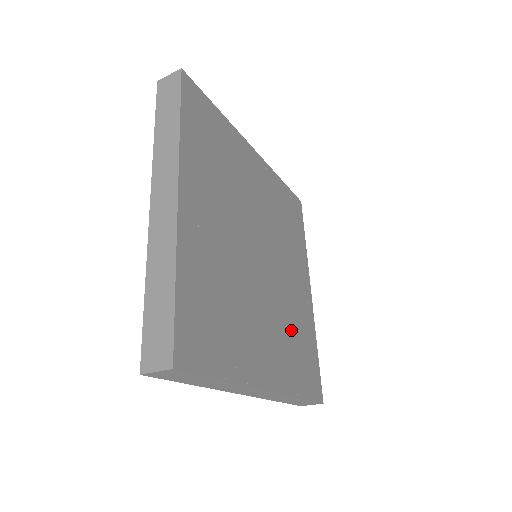
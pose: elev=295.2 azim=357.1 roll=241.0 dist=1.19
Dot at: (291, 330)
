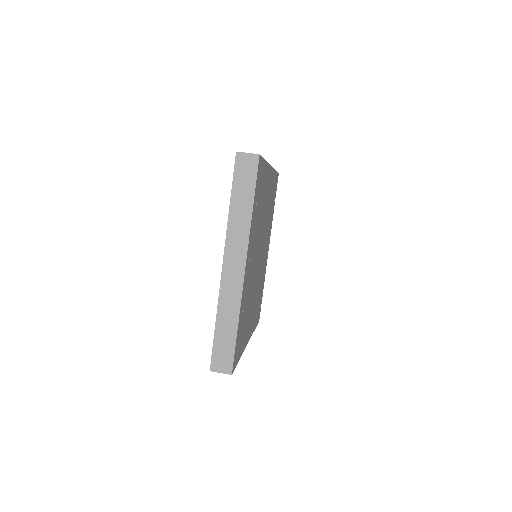
Dot at: (259, 291)
